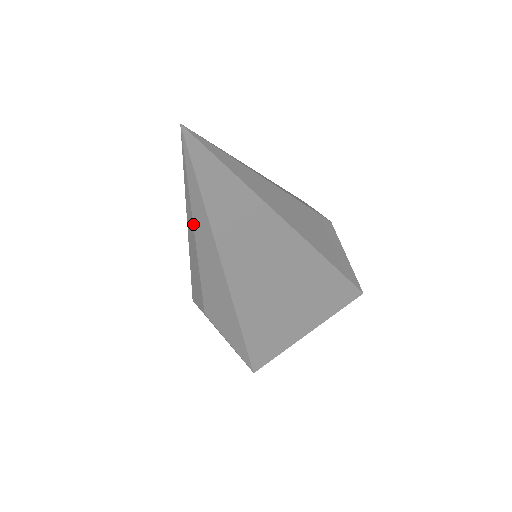
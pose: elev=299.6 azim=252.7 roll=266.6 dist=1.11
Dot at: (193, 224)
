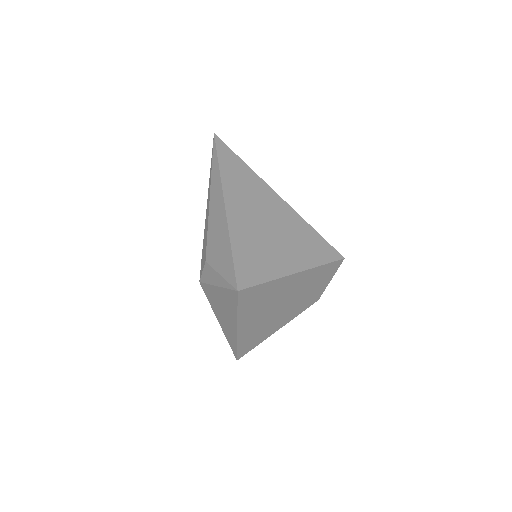
Dot at: (211, 181)
